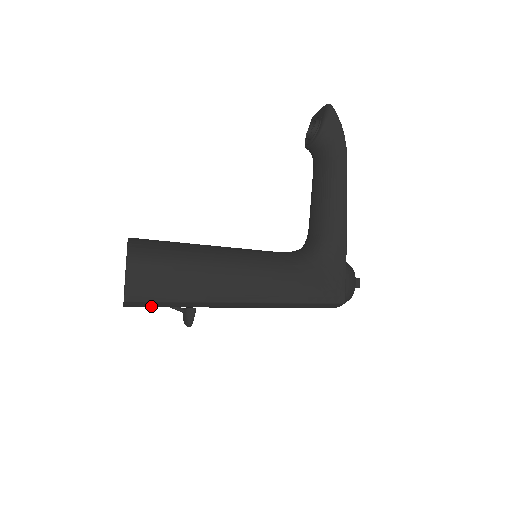
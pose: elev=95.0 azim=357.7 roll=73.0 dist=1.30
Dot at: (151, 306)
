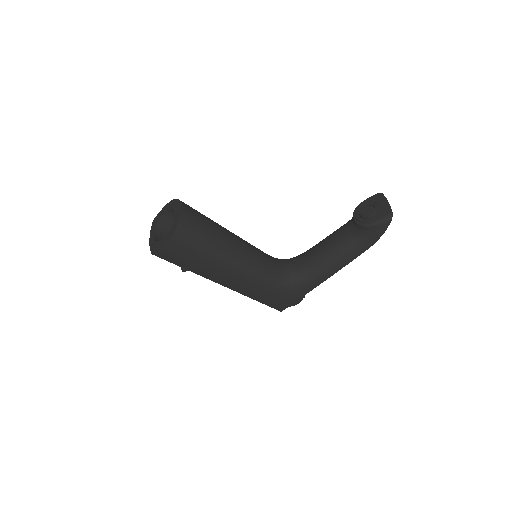
Dot at: occluded
